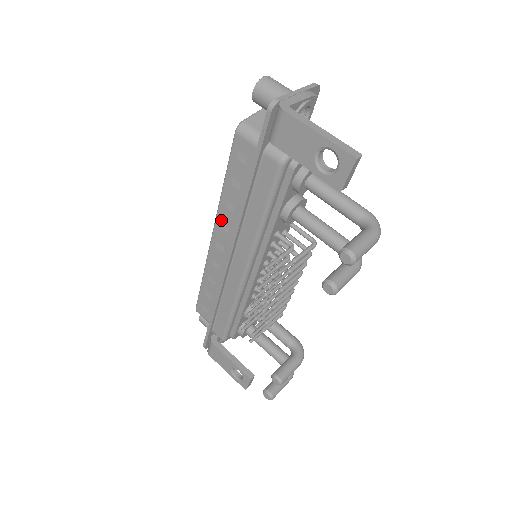
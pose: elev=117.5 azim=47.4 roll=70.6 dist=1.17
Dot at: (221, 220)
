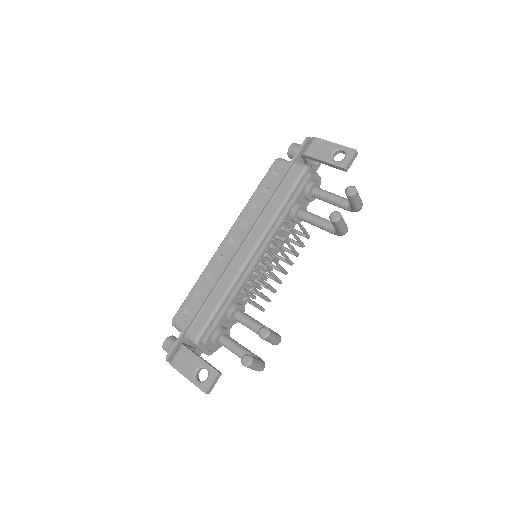
Dot at: (242, 219)
